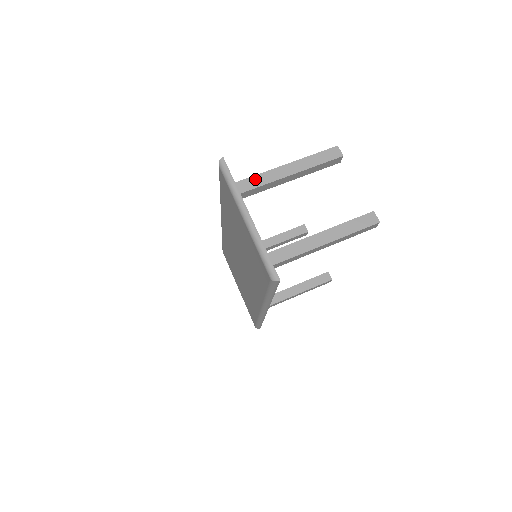
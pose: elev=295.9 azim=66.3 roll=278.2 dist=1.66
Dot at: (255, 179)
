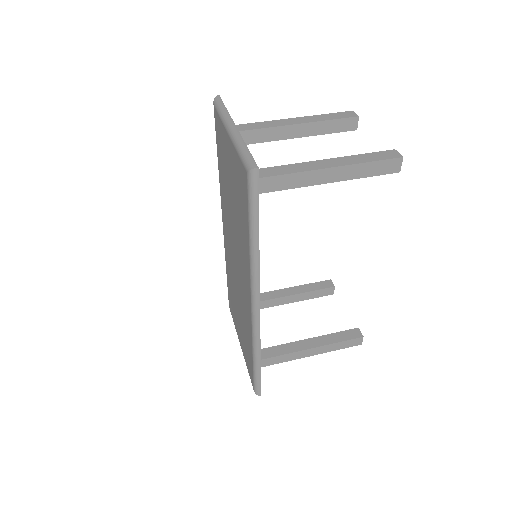
Dot at: (253, 125)
